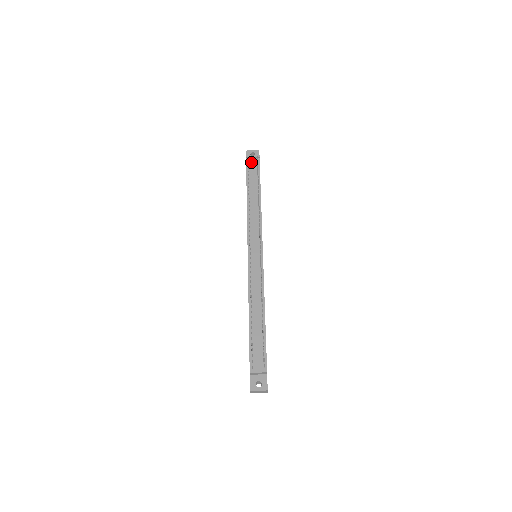
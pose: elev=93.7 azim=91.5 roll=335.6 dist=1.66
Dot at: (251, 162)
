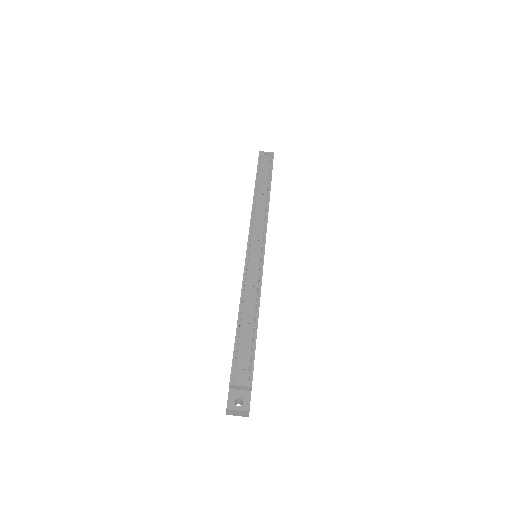
Dot at: (264, 161)
